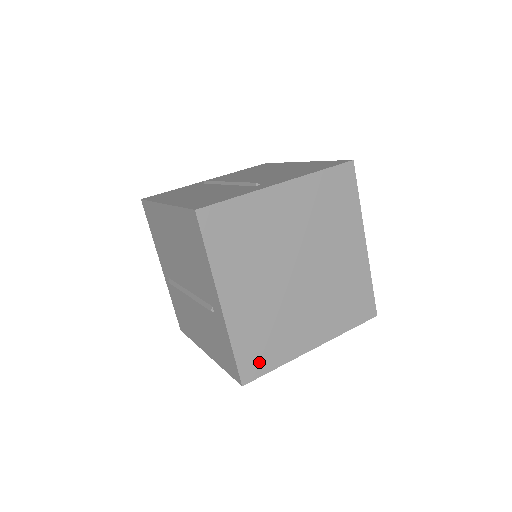
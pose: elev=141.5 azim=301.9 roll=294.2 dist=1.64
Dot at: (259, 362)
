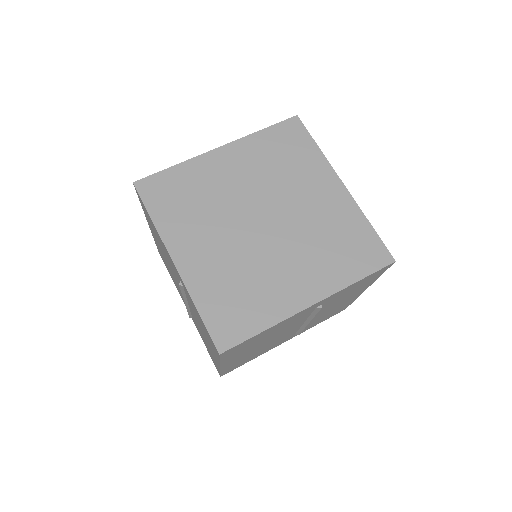
Dot at: (236, 324)
